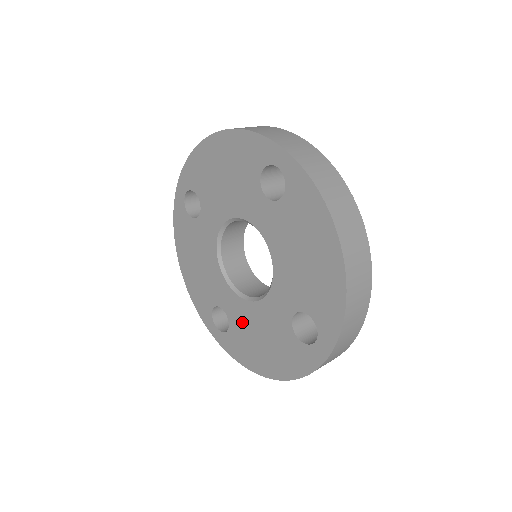
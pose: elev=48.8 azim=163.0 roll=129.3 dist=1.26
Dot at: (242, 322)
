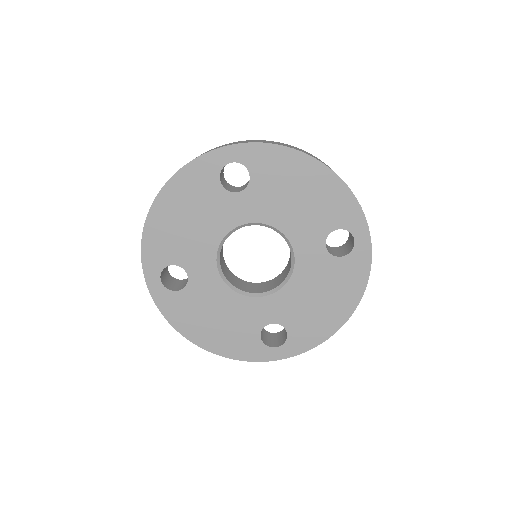
Dot at: (293, 309)
